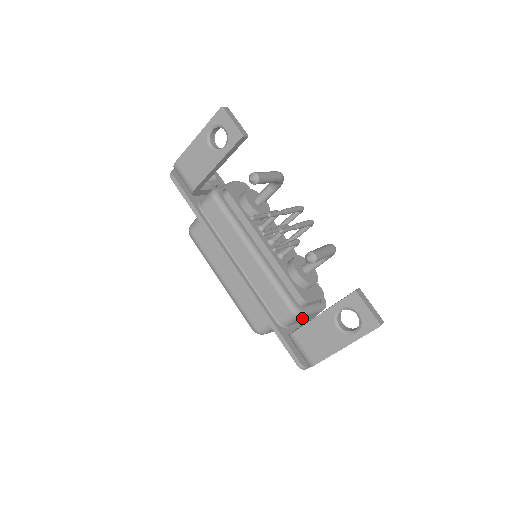
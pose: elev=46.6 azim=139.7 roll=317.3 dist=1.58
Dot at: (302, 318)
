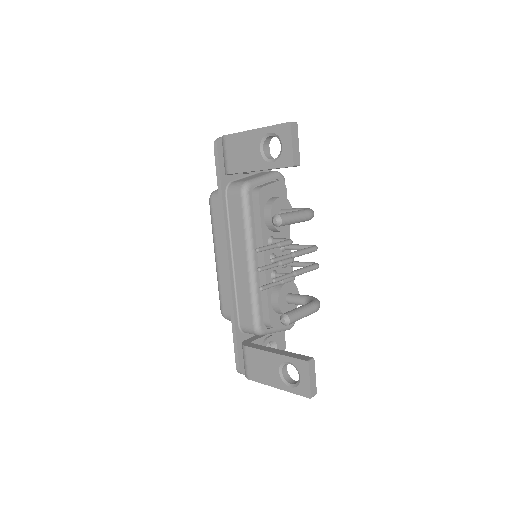
Dot at: occluded
